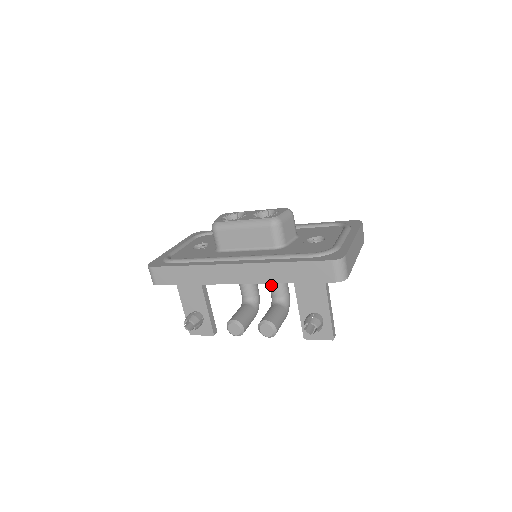
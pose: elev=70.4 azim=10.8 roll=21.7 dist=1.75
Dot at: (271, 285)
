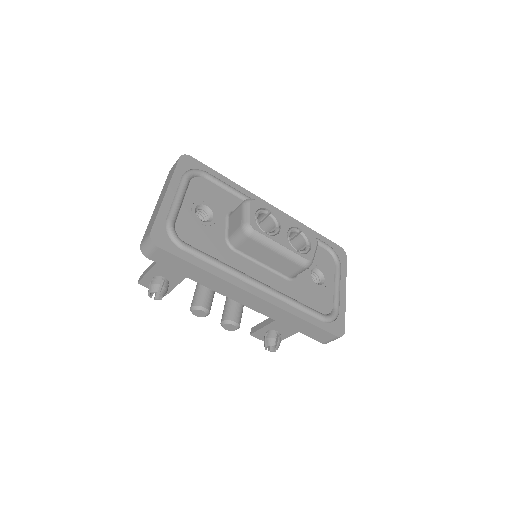
Dot at: occluded
